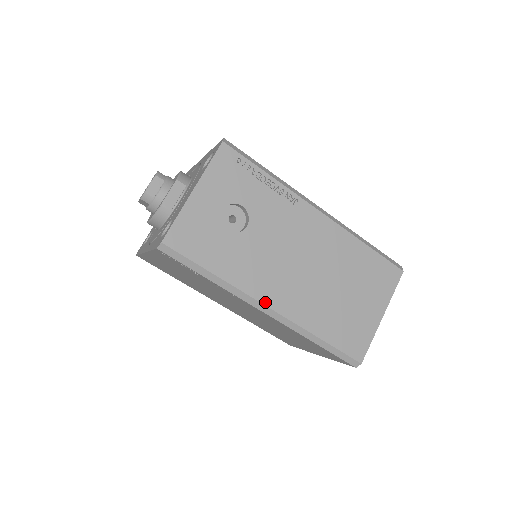
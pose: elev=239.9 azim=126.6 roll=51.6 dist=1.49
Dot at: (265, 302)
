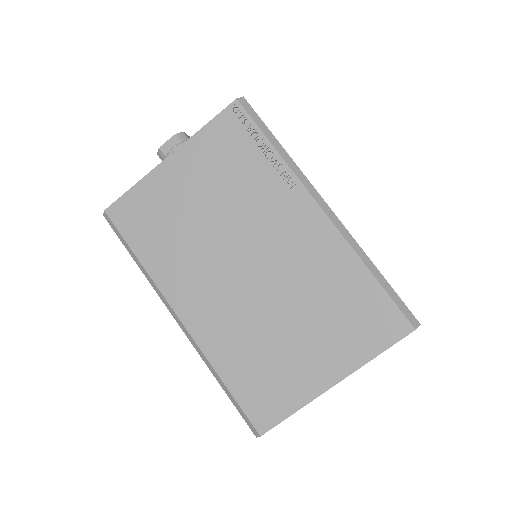
Dot at: (323, 199)
